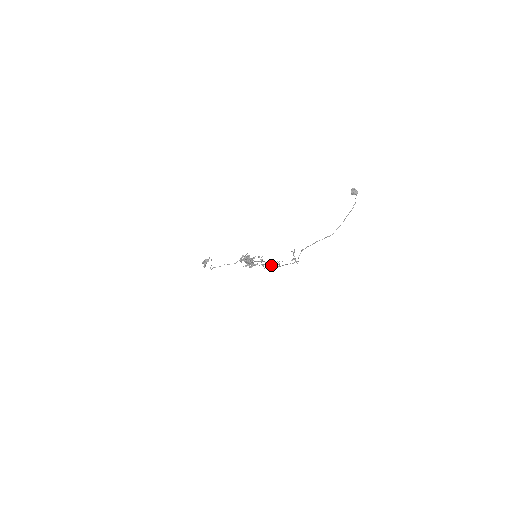
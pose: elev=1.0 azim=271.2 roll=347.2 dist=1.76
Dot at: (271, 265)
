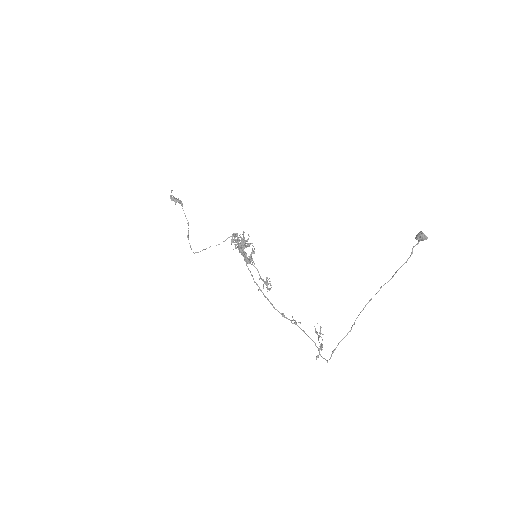
Dot at: (283, 315)
